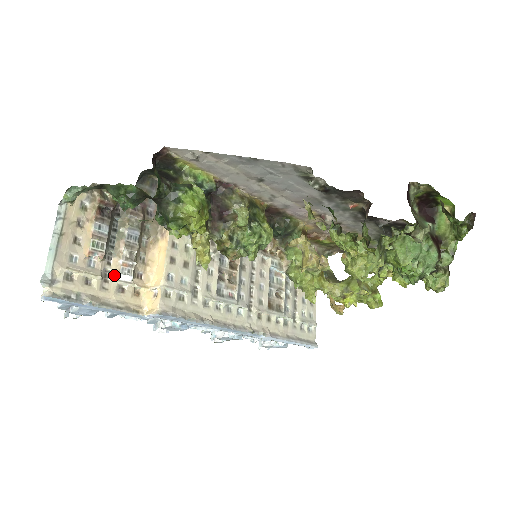
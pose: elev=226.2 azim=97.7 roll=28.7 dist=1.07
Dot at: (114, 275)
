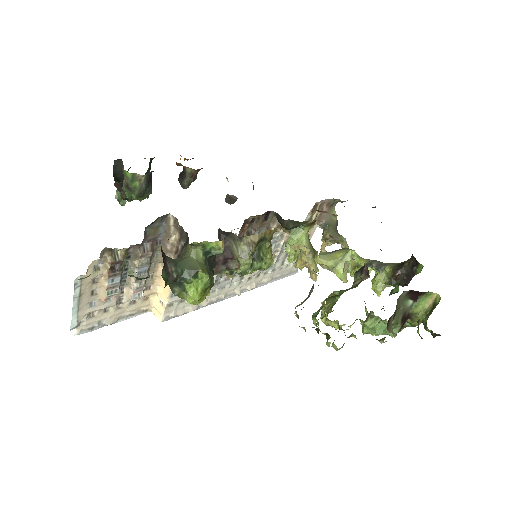
Dot at: (127, 298)
